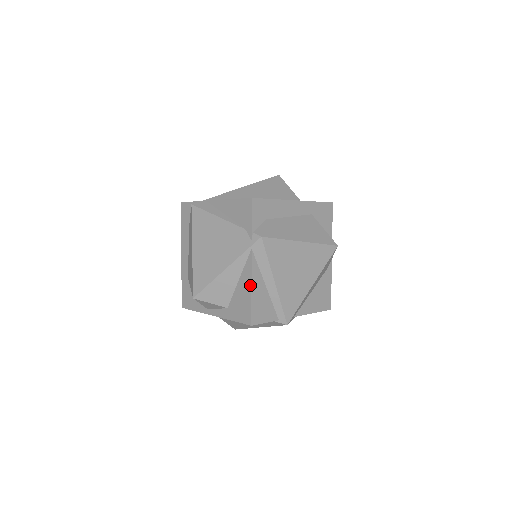
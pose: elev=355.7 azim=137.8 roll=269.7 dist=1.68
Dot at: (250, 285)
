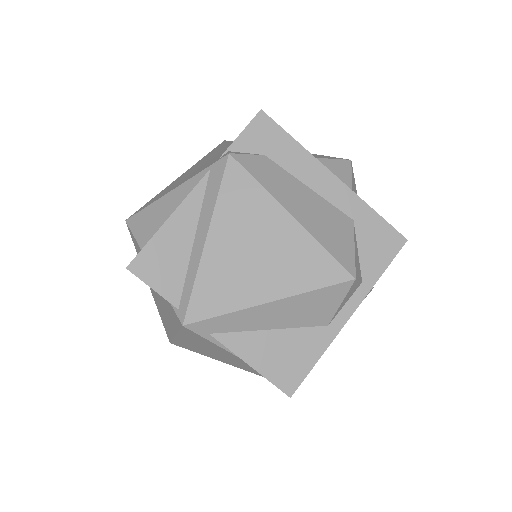
Dot at: (171, 214)
